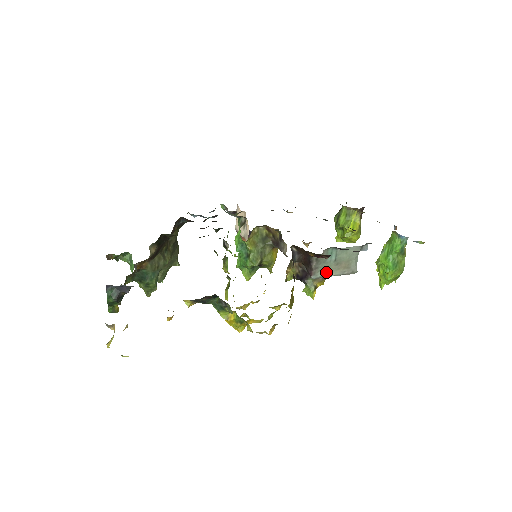
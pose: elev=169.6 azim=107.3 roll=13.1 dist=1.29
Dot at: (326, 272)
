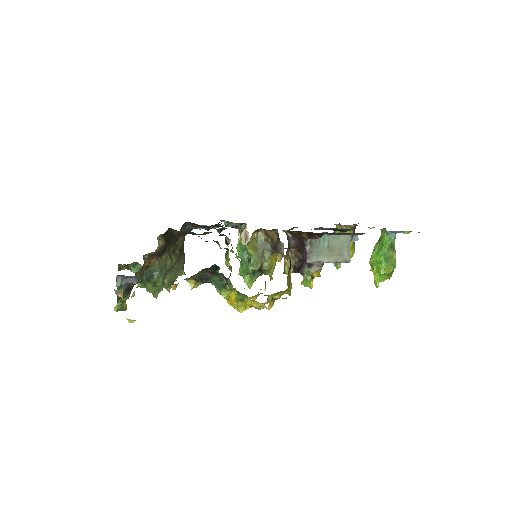
Dot at: (320, 257)
